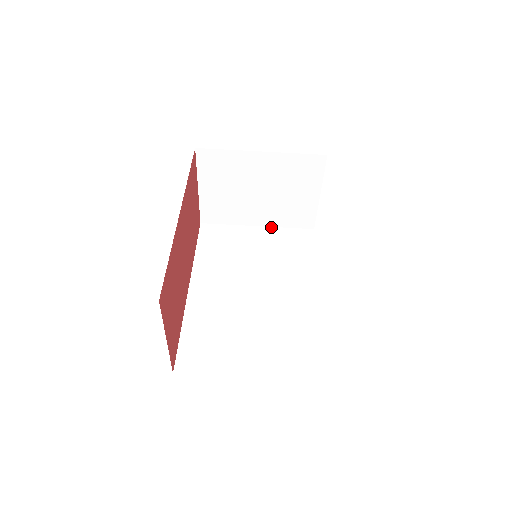
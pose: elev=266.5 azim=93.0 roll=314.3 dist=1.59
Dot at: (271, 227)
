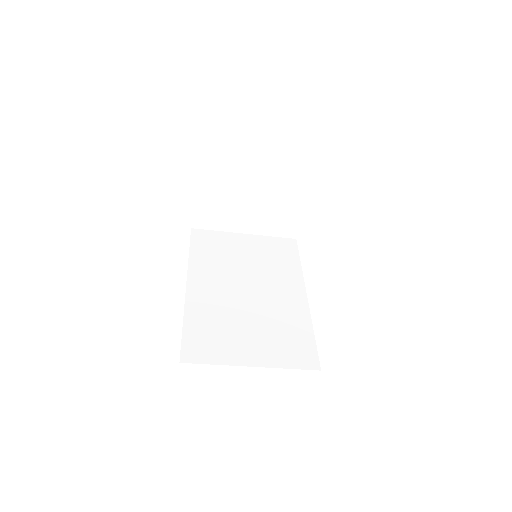
Dot at: (257, 235)
